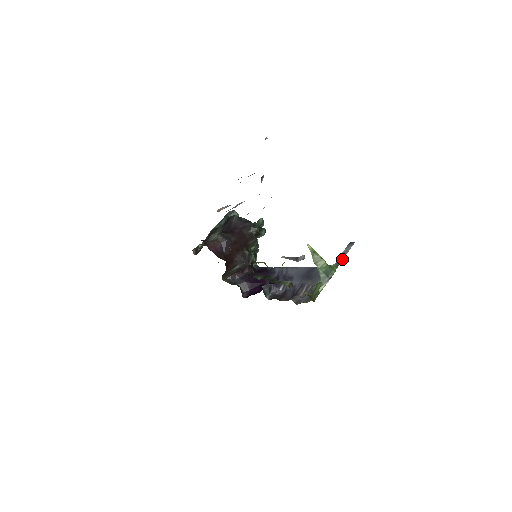
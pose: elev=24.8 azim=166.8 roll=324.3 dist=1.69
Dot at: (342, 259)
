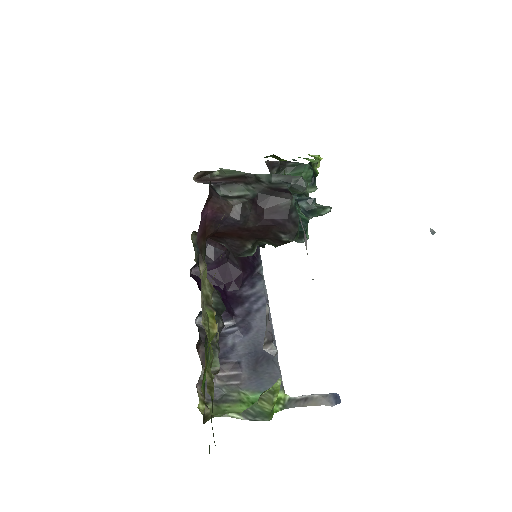
Dot at: (301, 405)
